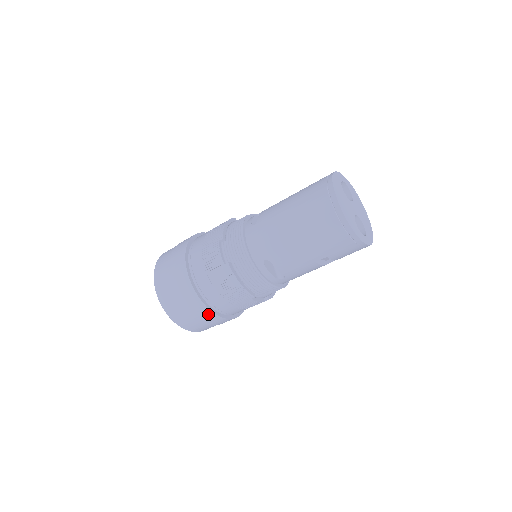
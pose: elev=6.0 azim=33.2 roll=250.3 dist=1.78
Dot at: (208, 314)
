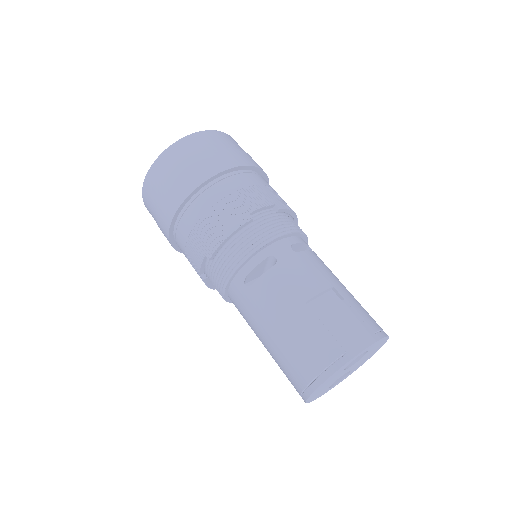
Dot at: occluded
